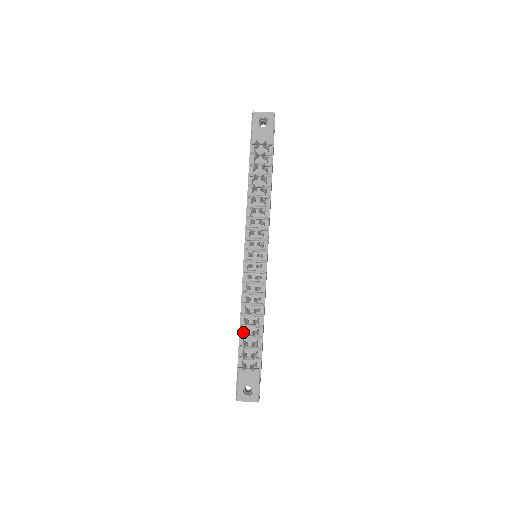
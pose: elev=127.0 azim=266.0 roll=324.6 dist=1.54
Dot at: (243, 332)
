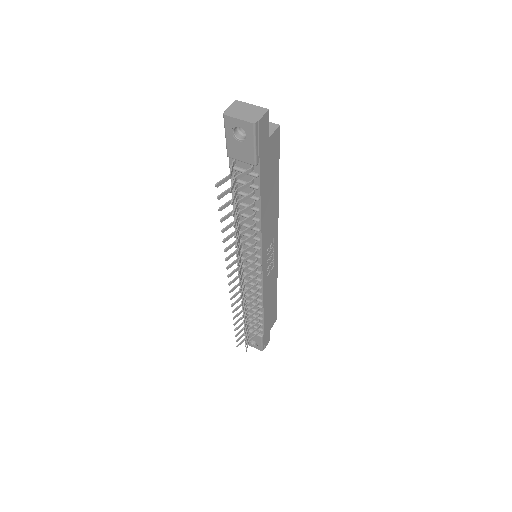
Dot at: (246, 309)
